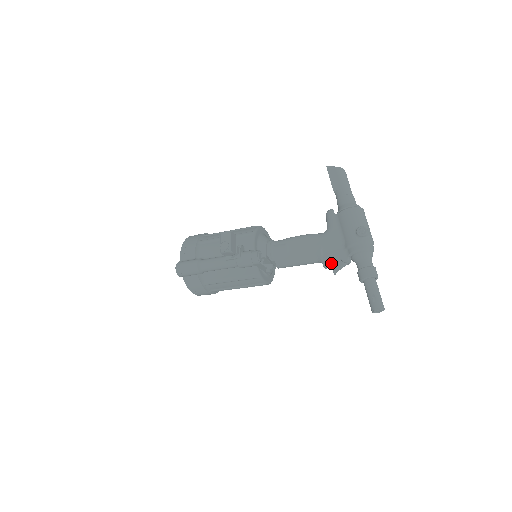
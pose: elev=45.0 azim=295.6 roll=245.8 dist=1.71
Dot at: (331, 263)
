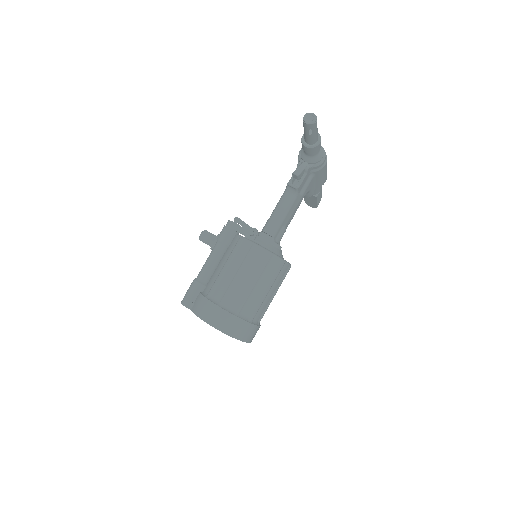
Dot at: (298, 183)
